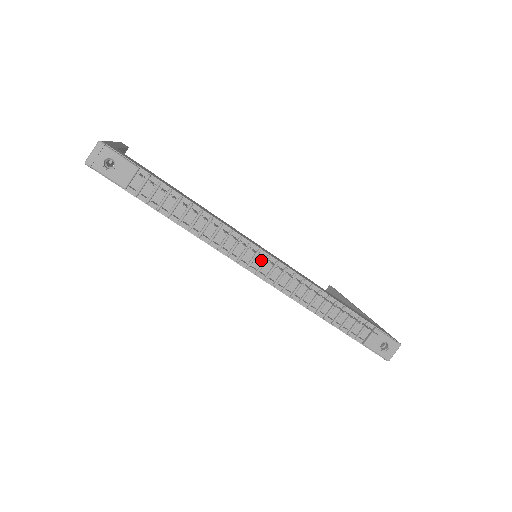
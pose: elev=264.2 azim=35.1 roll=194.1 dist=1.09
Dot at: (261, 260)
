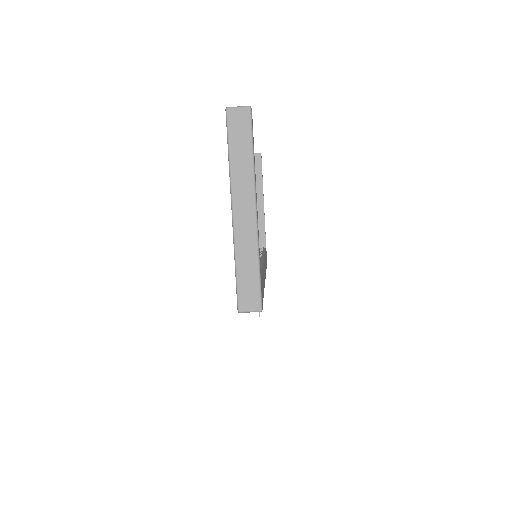
Dot at: occluded
